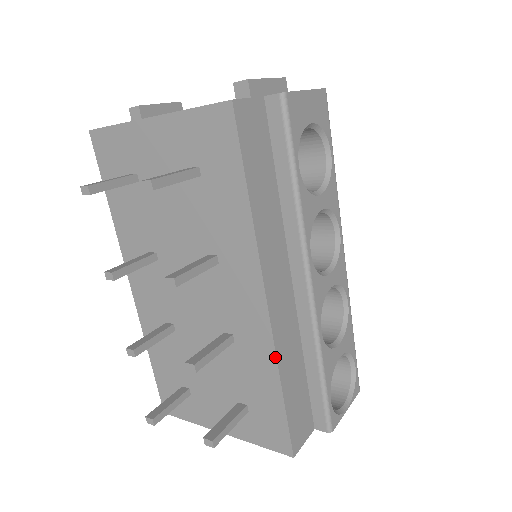
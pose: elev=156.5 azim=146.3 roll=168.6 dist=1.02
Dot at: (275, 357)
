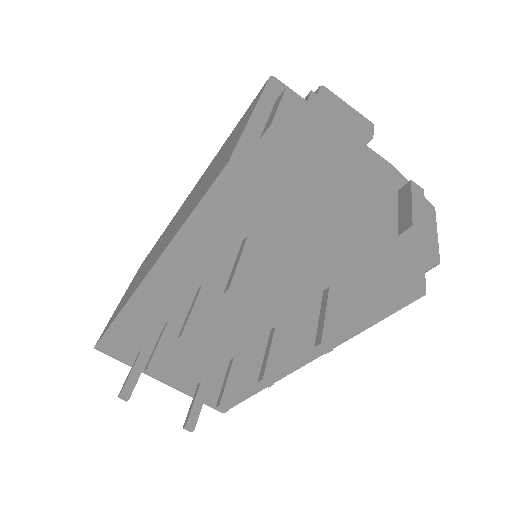
Dot at: occluded
